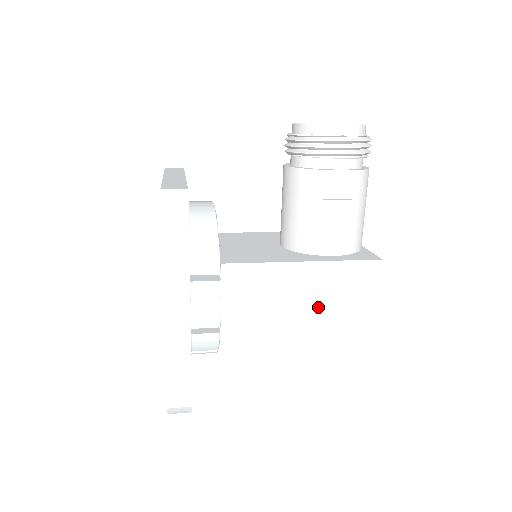
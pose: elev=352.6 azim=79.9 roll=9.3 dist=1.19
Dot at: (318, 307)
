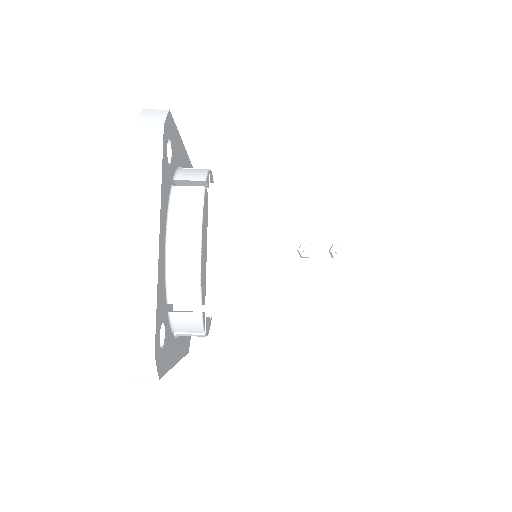
Dot at: occluded
